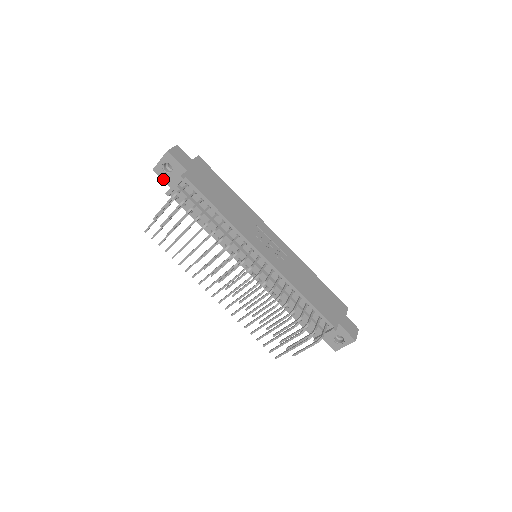
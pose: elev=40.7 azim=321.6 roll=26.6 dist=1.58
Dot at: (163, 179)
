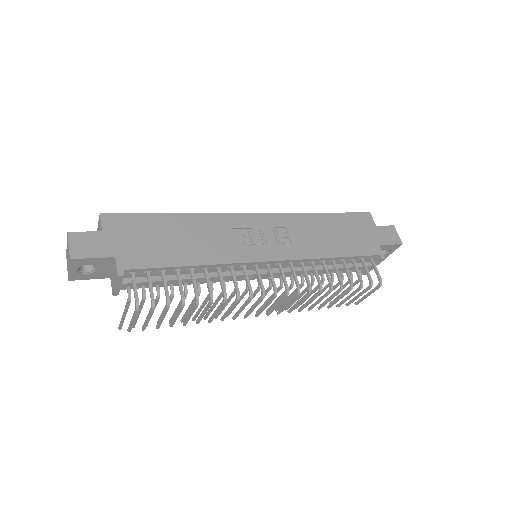
Dot at: occluded
